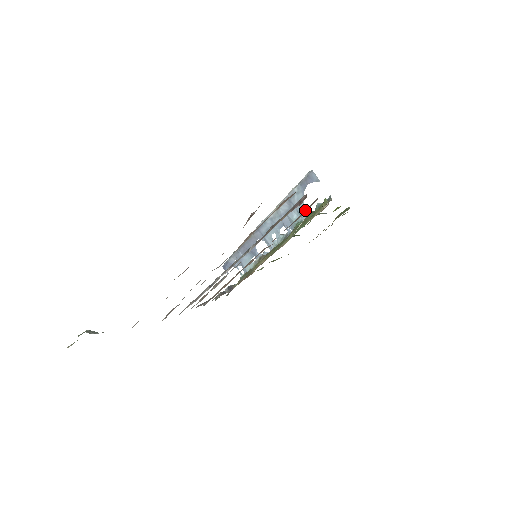
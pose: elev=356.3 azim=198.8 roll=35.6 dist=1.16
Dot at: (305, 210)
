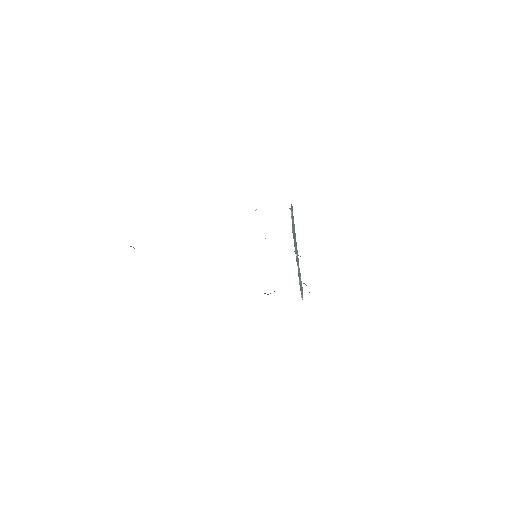
Dot at: occluded
